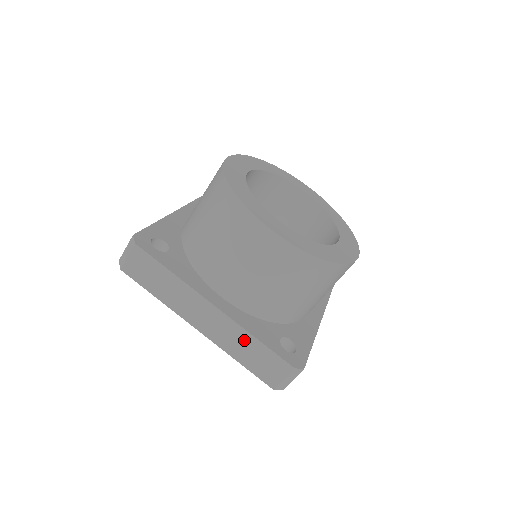
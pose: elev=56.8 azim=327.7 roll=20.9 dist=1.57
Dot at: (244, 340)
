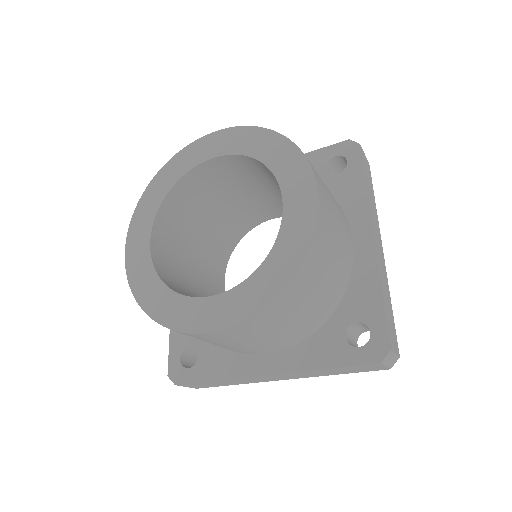
Dot at: (319, 372)
